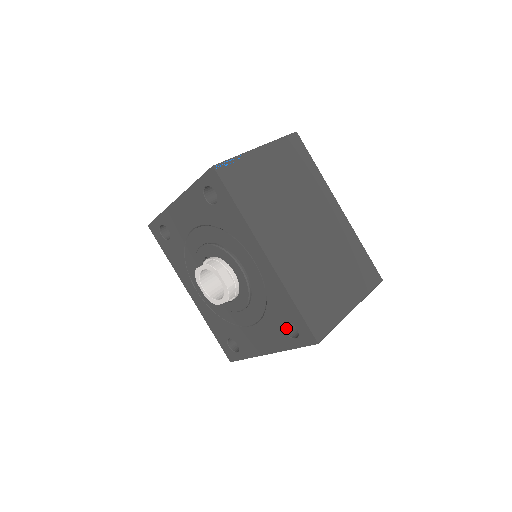
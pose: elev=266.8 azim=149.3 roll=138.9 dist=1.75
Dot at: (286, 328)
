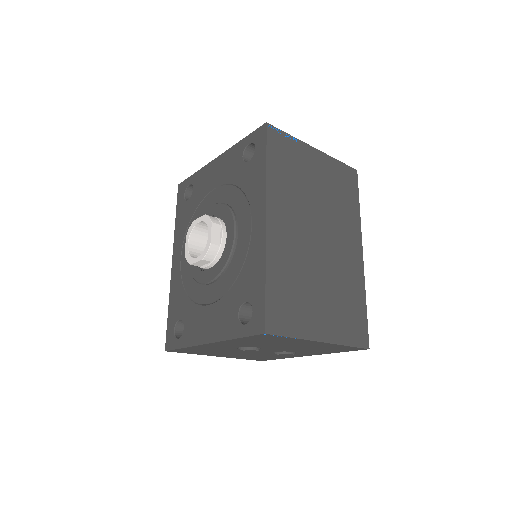
Dot at: (242, 312)
